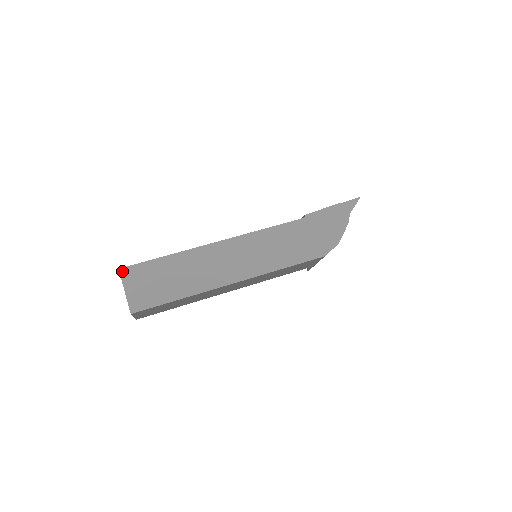
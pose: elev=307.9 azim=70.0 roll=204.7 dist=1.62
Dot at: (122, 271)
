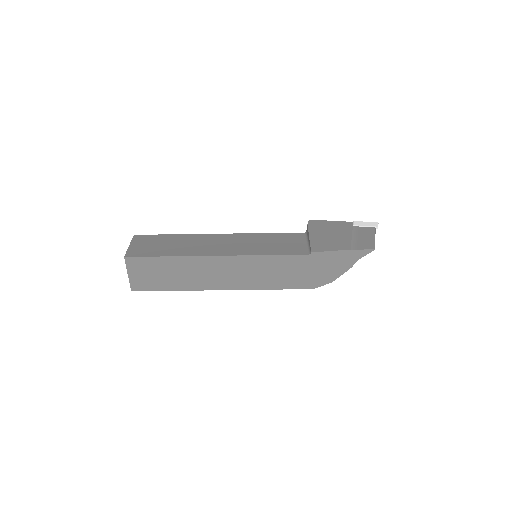
Dot at: (127, 259)
